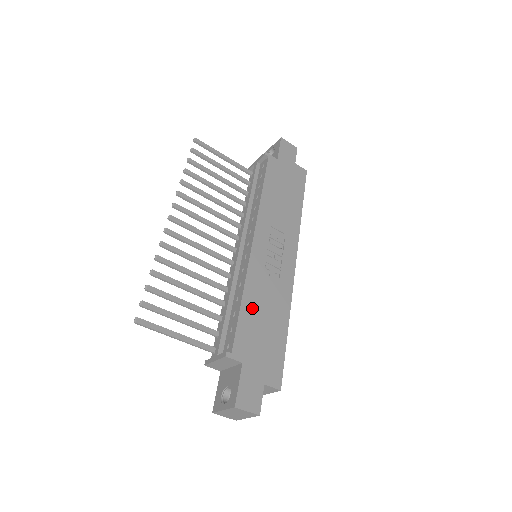
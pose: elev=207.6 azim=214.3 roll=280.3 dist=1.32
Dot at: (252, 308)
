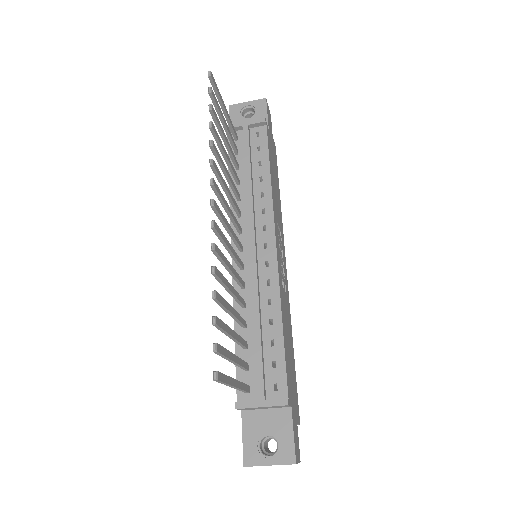
Dot at: (285, 334)
